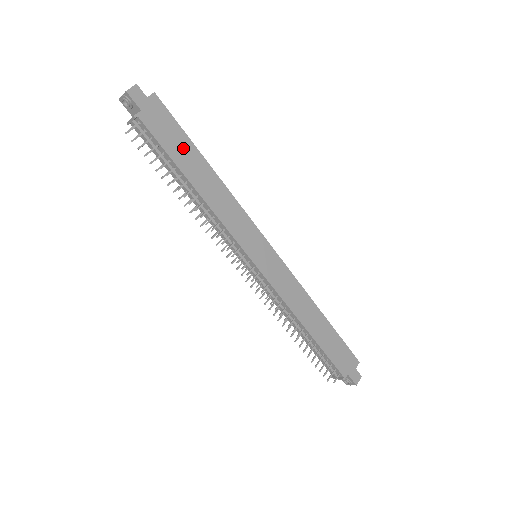
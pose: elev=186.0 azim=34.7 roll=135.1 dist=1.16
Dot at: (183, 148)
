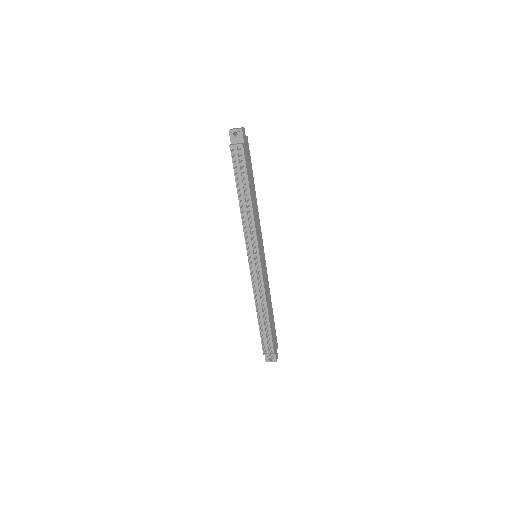
Dot at: (251, 174)
